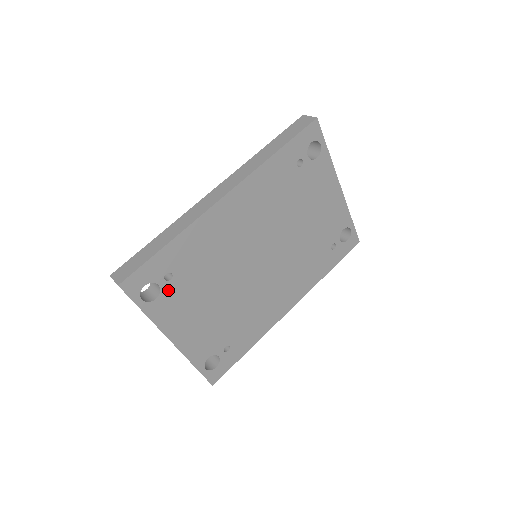
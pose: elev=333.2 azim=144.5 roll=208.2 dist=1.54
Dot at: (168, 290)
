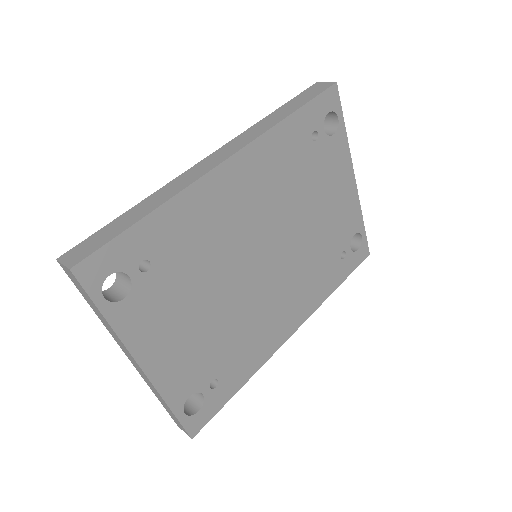
Dot at: (142, 287)
